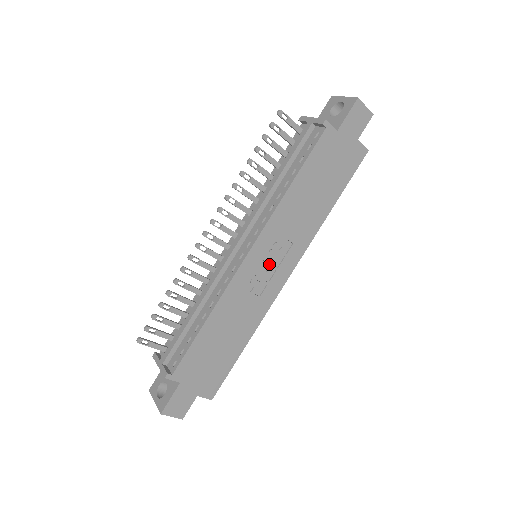
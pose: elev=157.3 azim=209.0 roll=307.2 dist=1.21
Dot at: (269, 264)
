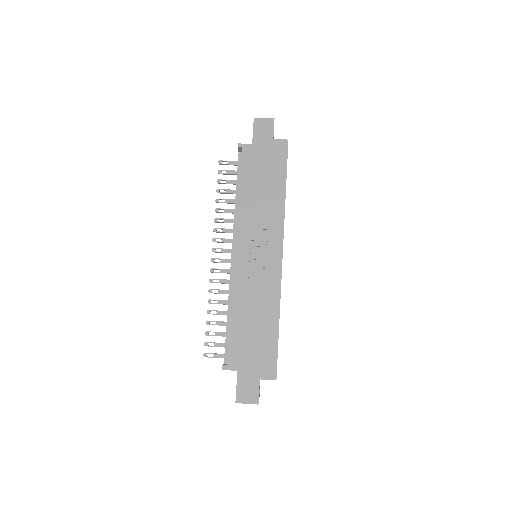
Dot at: (258, 253)
